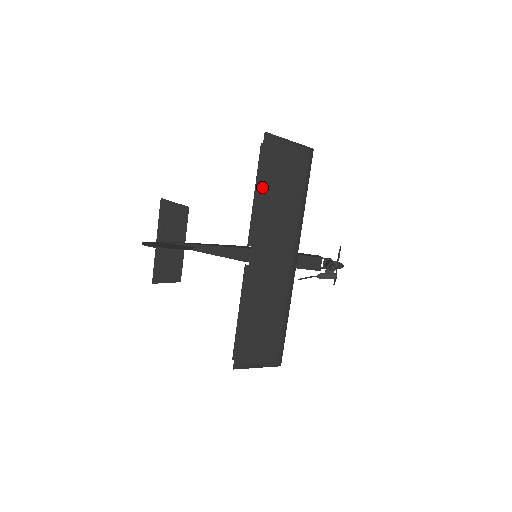
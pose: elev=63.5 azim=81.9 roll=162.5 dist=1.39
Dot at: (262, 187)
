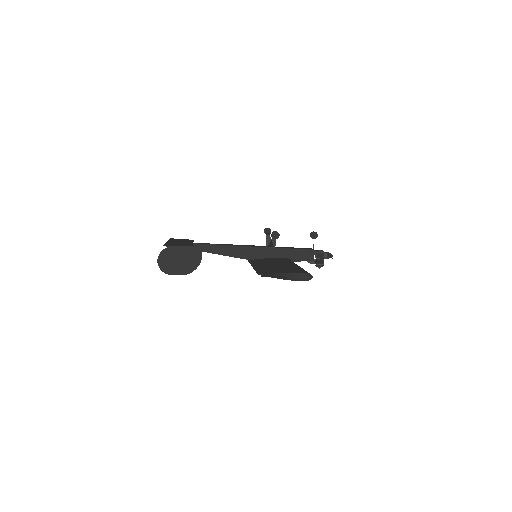
Dot at: occluded
